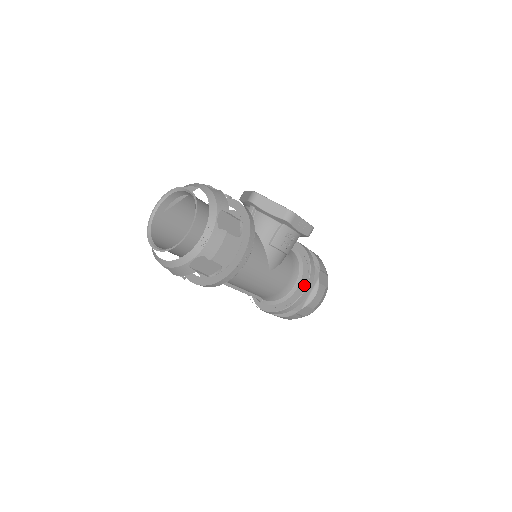
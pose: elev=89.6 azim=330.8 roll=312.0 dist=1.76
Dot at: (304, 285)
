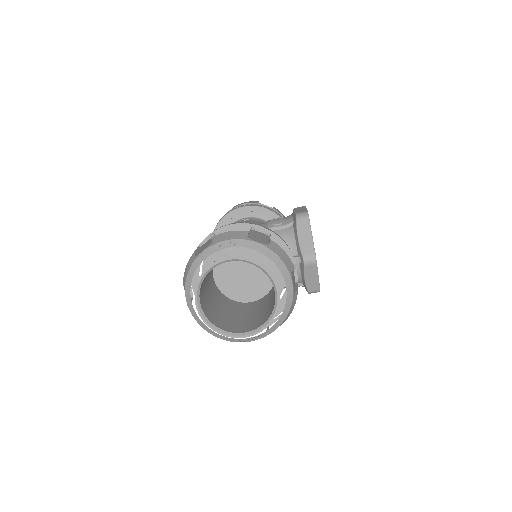
Dot at: occluded
